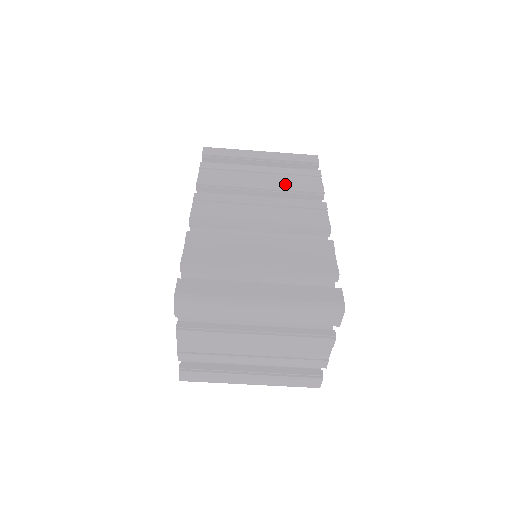
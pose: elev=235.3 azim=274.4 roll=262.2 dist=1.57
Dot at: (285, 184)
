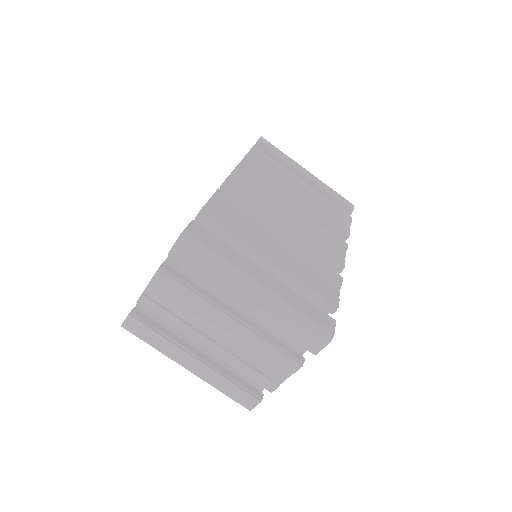
Dot at: (319, 208)
